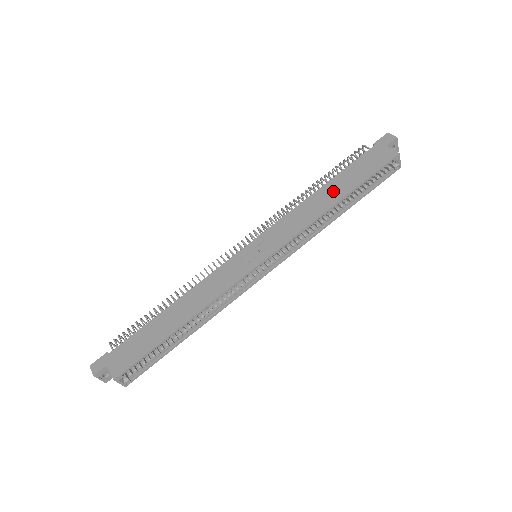
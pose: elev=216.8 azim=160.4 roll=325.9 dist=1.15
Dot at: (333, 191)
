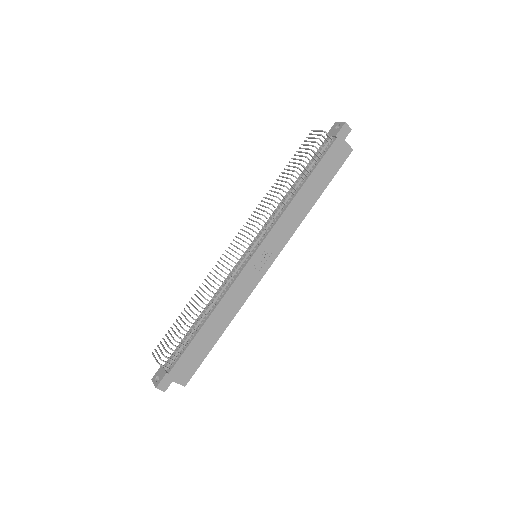
Dot at: (311, 192)
